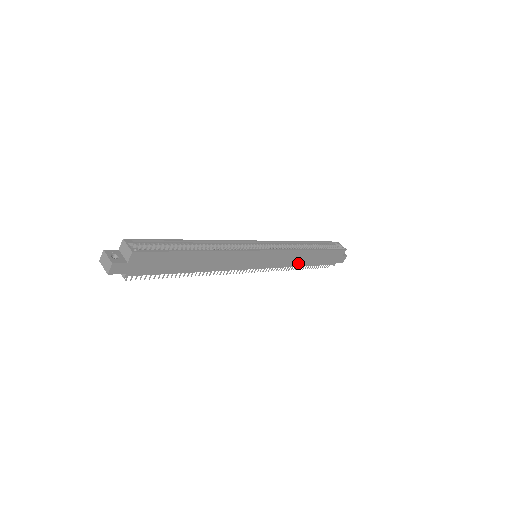
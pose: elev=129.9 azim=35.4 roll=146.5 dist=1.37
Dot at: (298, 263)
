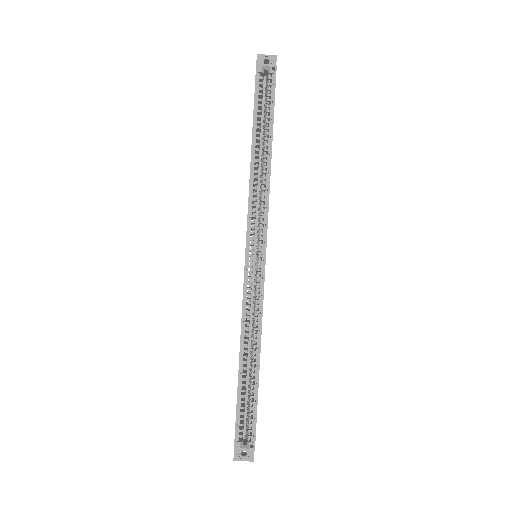
Dot at: occluded
